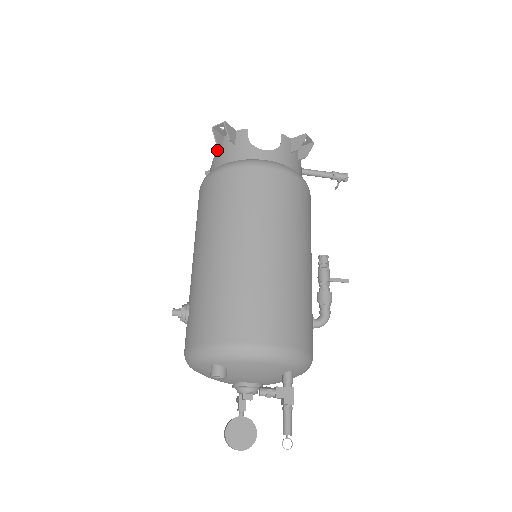
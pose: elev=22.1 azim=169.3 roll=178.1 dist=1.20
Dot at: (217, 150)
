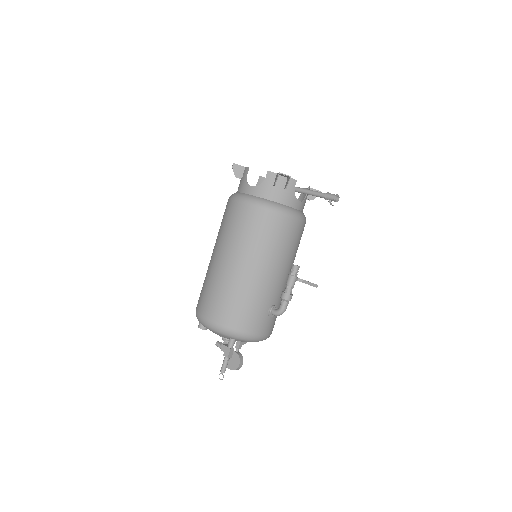
Dot at: occluded
